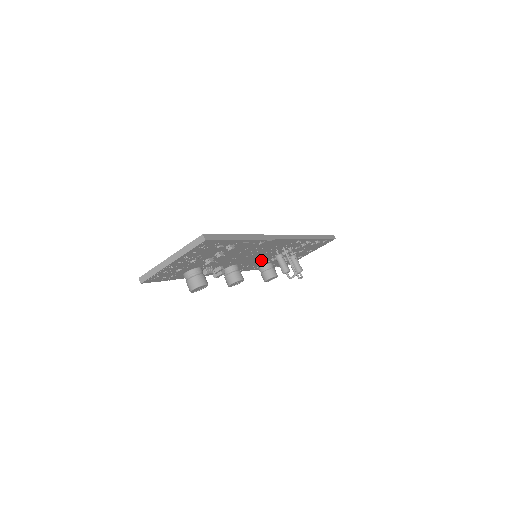
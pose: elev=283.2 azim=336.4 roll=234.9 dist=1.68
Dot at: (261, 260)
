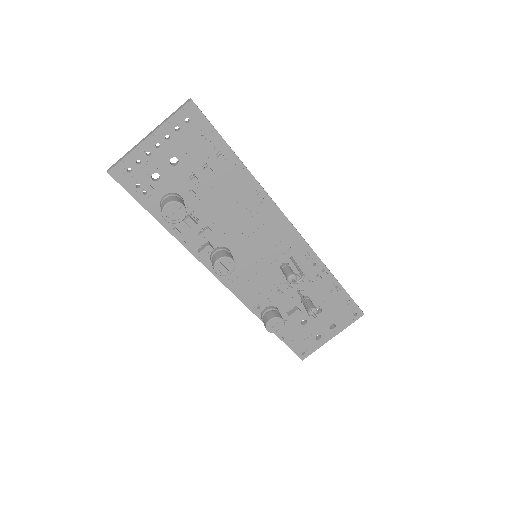
Dot at: (263, 280)
